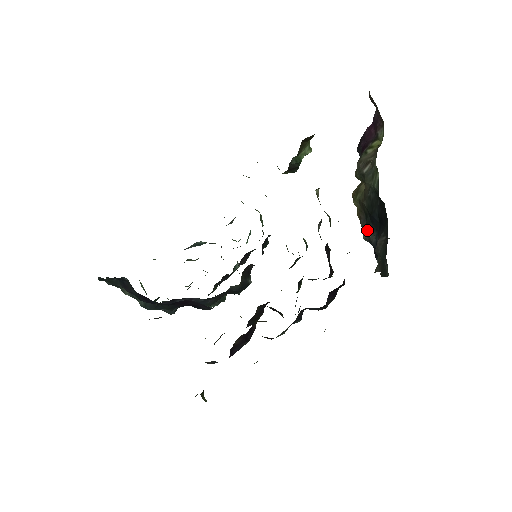
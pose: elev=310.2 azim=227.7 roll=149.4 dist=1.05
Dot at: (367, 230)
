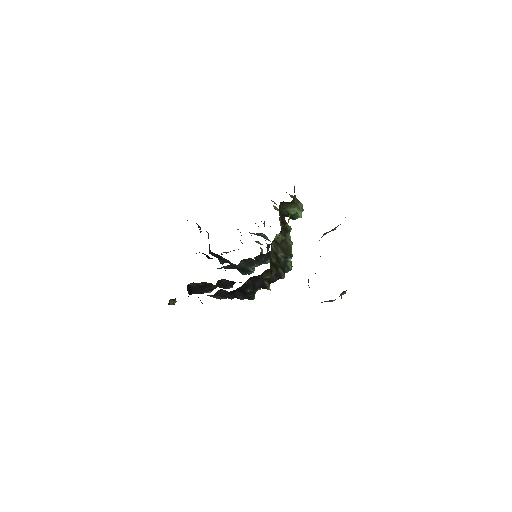
Dot at: occluded
